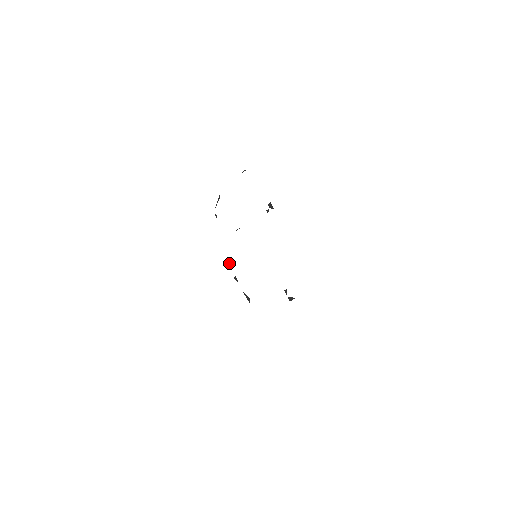
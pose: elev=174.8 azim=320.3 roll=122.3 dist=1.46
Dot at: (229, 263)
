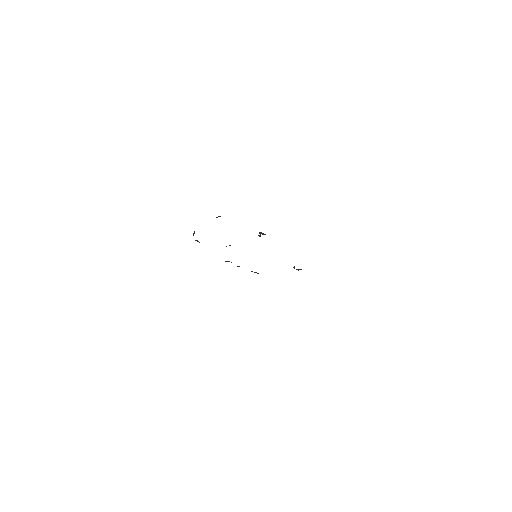
Dot at: (227, 261)
